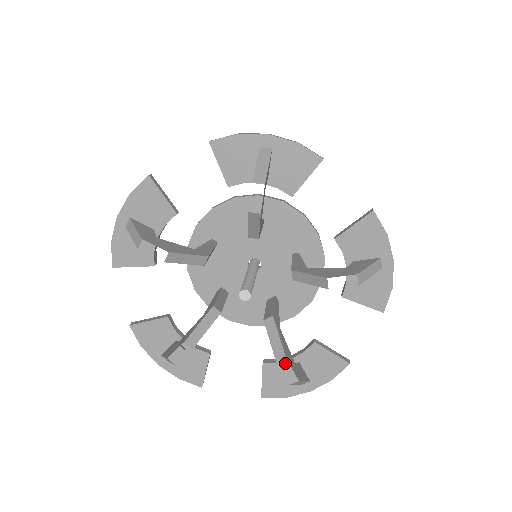
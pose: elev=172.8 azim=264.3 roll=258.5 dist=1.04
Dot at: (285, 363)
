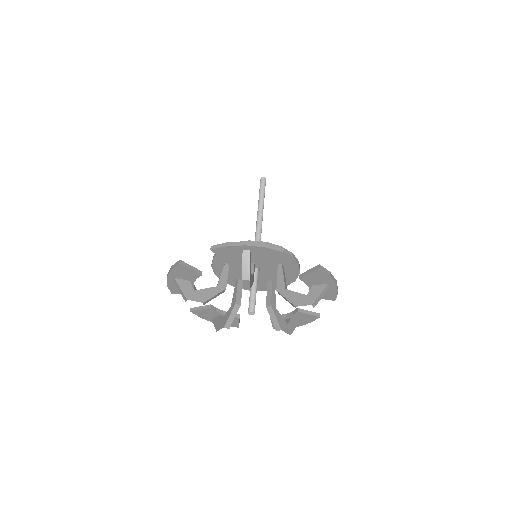
Dot at: occluded
